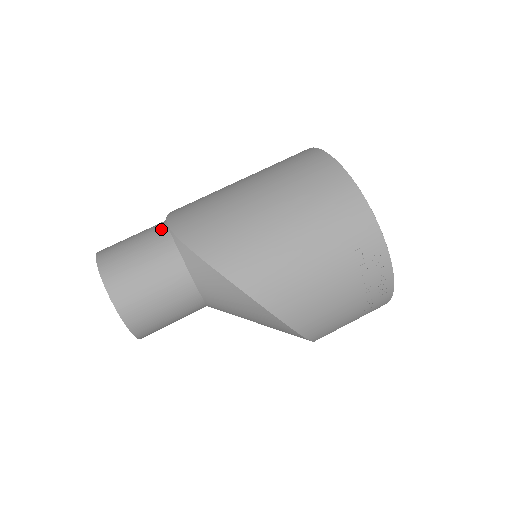
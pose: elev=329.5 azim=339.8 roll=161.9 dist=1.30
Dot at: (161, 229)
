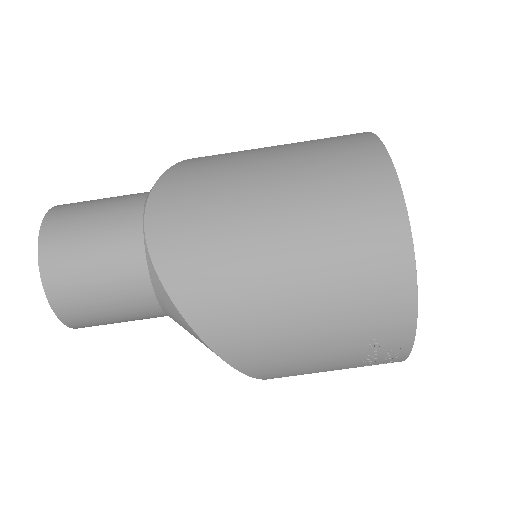
Dot at: (133, 228)
